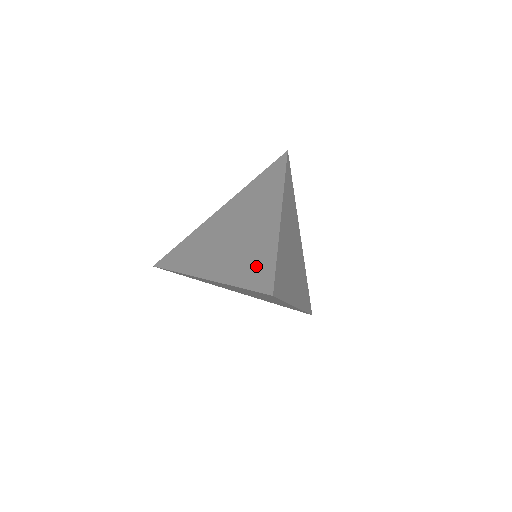
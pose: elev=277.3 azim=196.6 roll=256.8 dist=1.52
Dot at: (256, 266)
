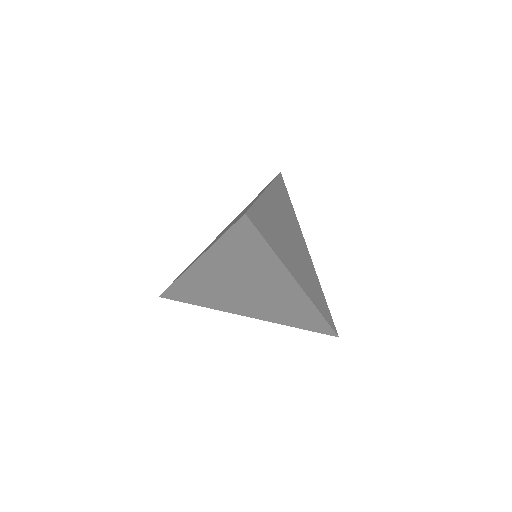
Dot at: (237, 219)
